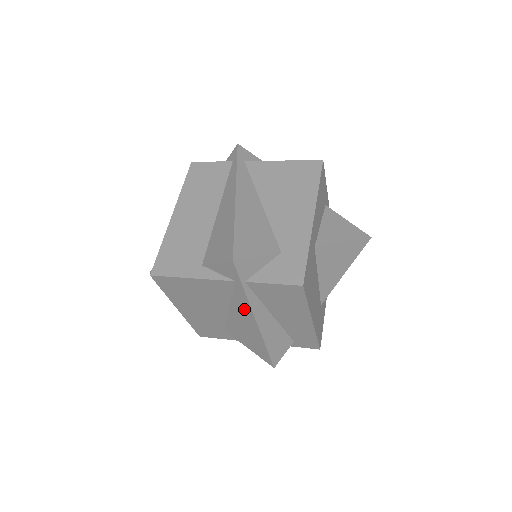
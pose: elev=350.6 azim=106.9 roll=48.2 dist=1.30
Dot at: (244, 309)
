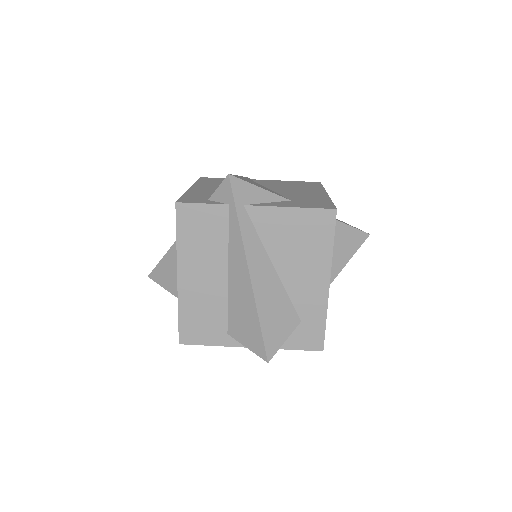
Dot at: occluded
